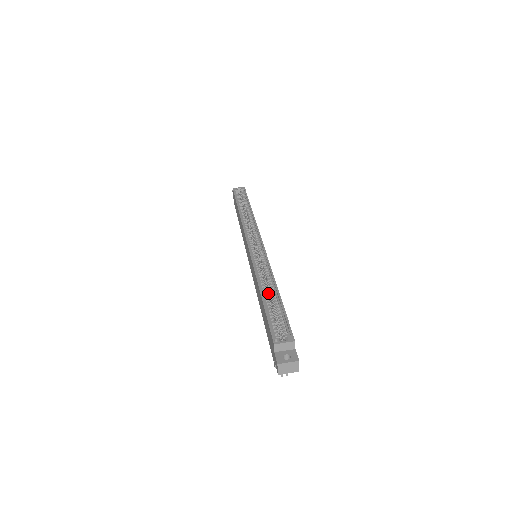
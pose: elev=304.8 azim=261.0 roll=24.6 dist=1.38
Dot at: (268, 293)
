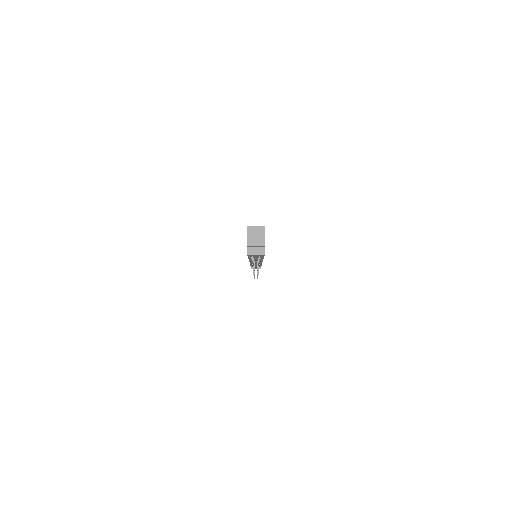
Dot at: occluded
